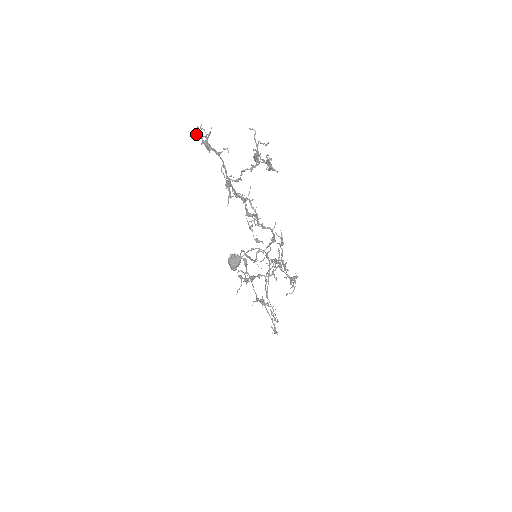
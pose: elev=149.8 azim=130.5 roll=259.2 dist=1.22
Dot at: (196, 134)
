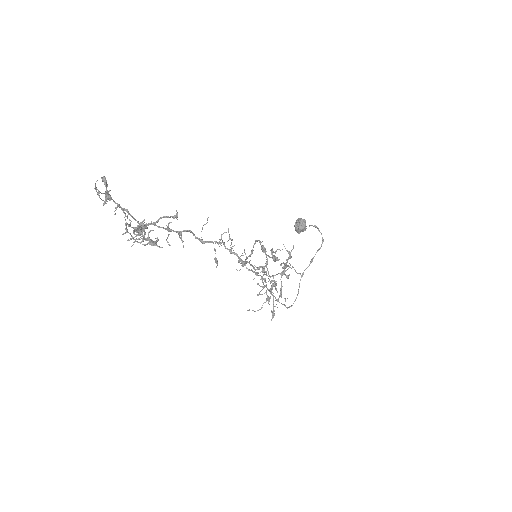
Dot at: (103, 181)
